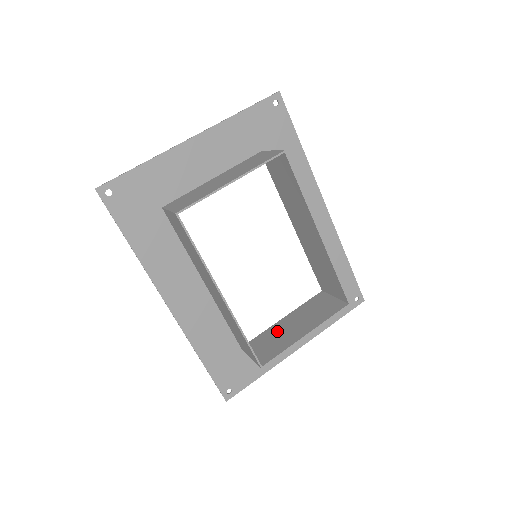
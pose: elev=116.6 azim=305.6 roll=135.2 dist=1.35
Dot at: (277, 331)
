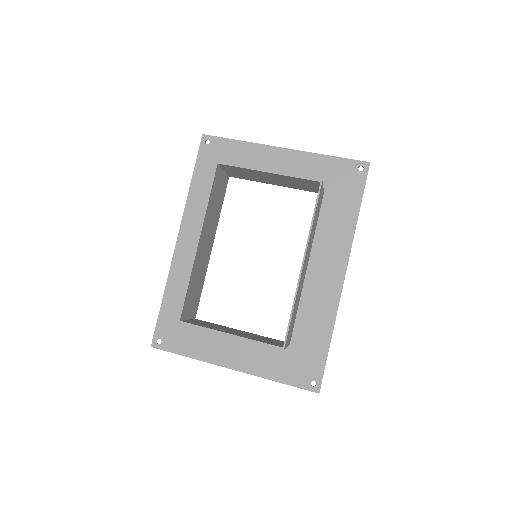
Dot at: (223, 327)
